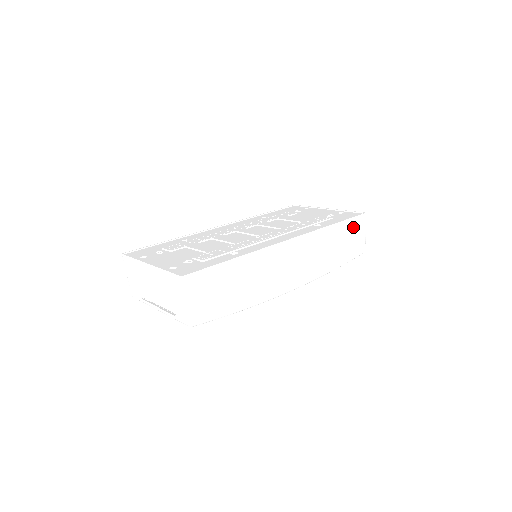
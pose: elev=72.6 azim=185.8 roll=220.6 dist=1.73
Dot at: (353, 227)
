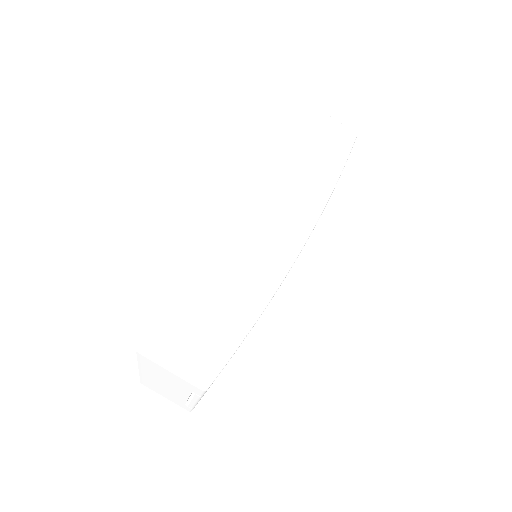
Dot at: (310, 128)
